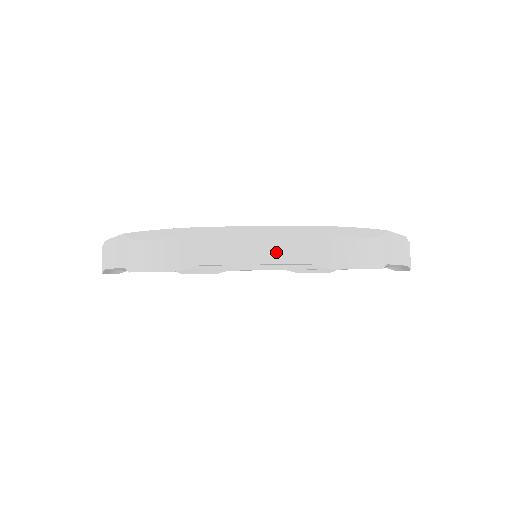
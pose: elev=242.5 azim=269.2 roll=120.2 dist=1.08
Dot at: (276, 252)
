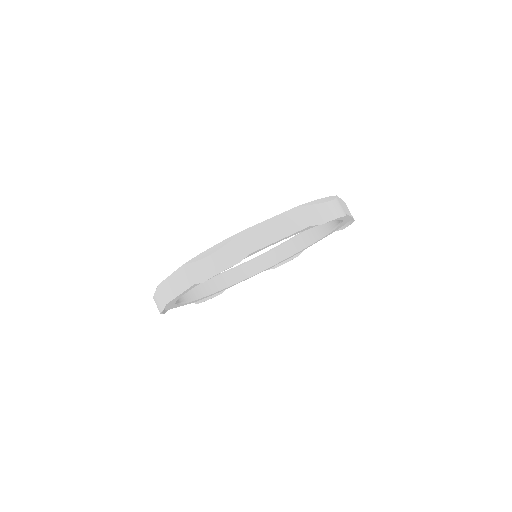
Dot at: (288, 228)
